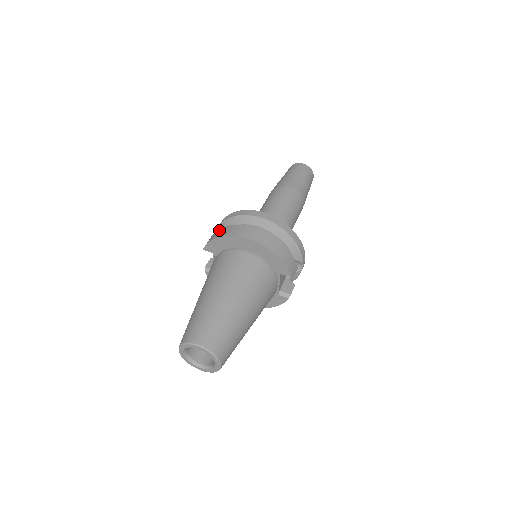
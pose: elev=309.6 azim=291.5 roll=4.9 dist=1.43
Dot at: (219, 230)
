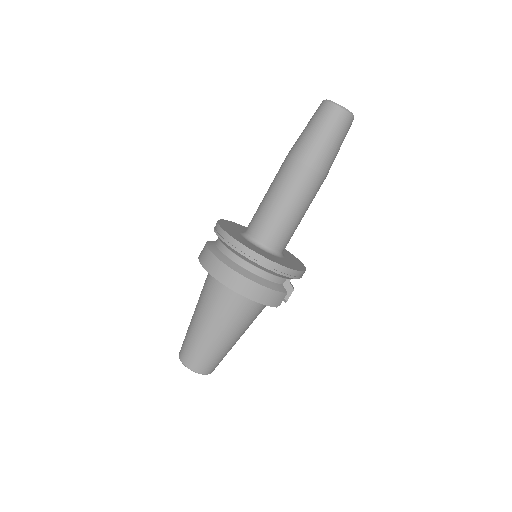
Dot at: (206, 252)
